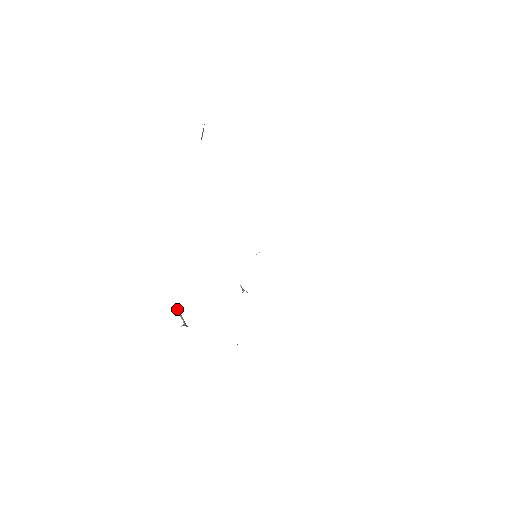
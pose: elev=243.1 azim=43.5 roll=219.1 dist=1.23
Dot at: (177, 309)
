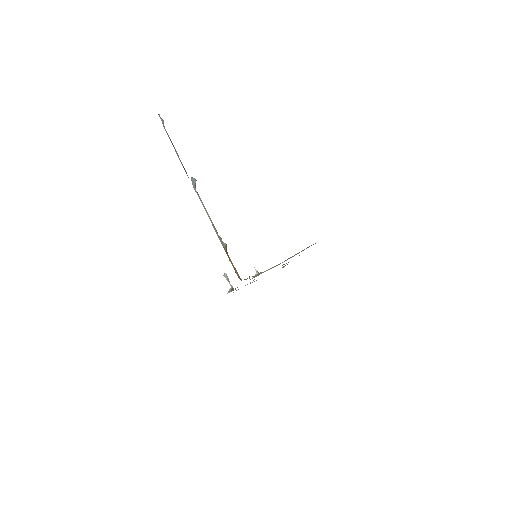
Dot at: occluded
